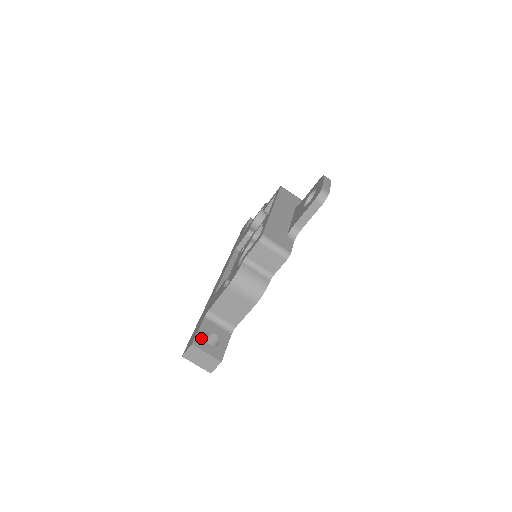
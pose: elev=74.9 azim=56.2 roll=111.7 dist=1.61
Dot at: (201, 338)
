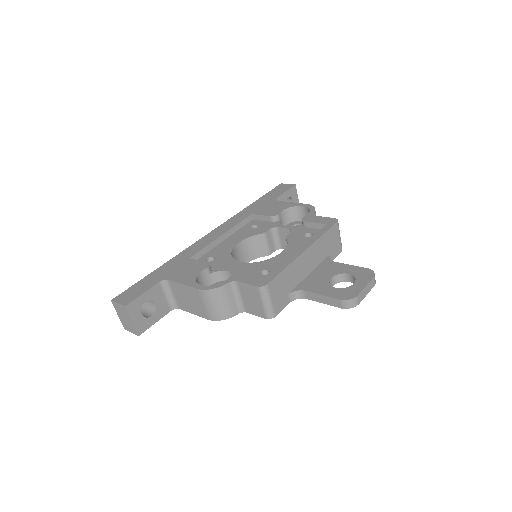
Dot at: (139, 303)
